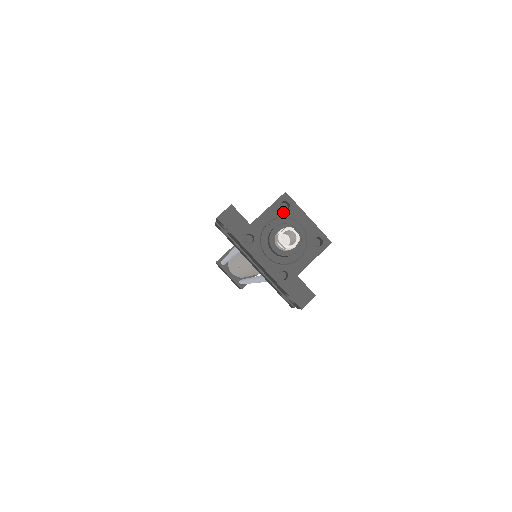
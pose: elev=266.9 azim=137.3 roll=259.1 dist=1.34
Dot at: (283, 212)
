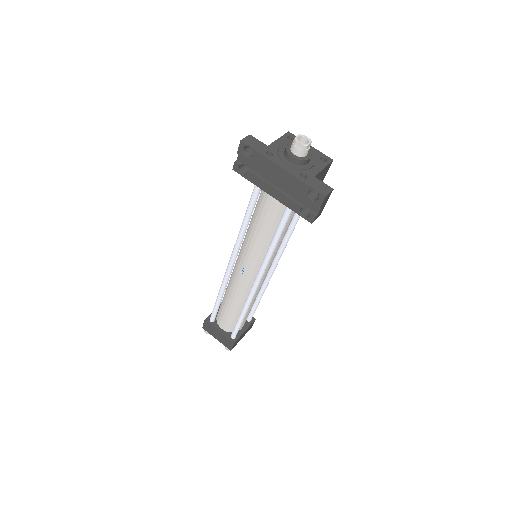
Dot at: (290, 141)
